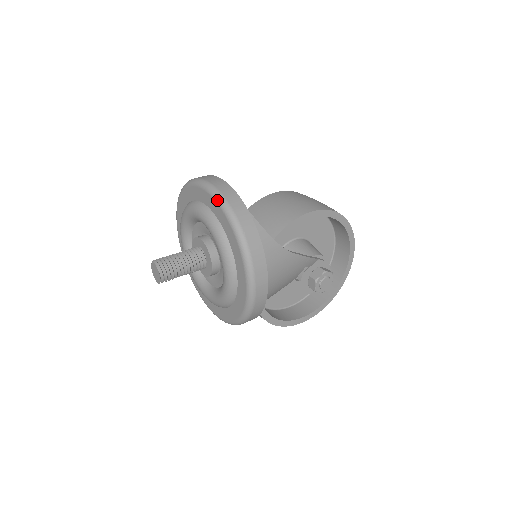
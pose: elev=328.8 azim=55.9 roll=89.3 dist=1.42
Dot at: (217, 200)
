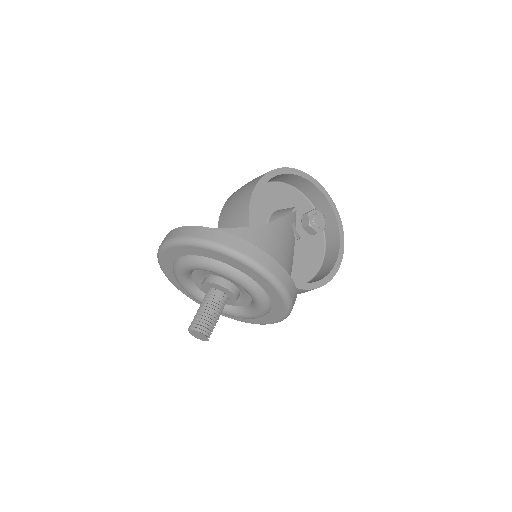
Dot at: (181, 244)
